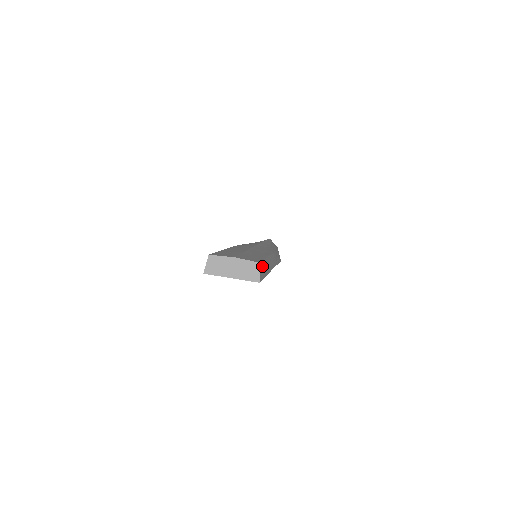
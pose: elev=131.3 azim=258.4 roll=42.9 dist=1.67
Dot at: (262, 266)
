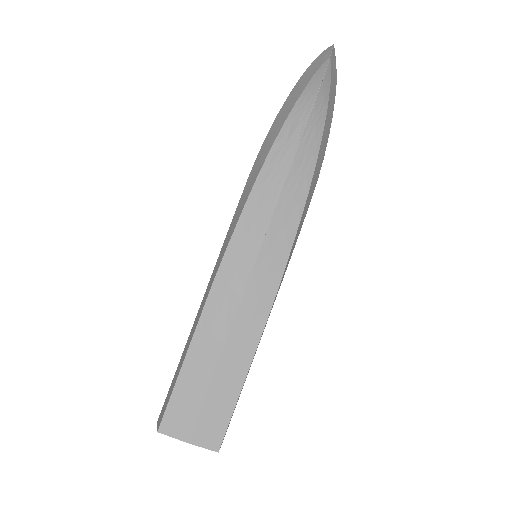
Dot at: occluded
